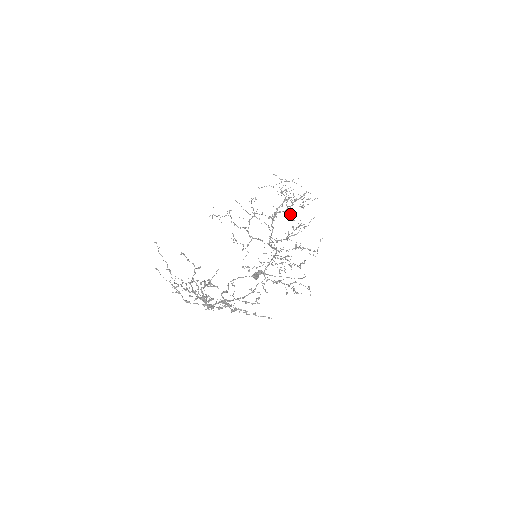
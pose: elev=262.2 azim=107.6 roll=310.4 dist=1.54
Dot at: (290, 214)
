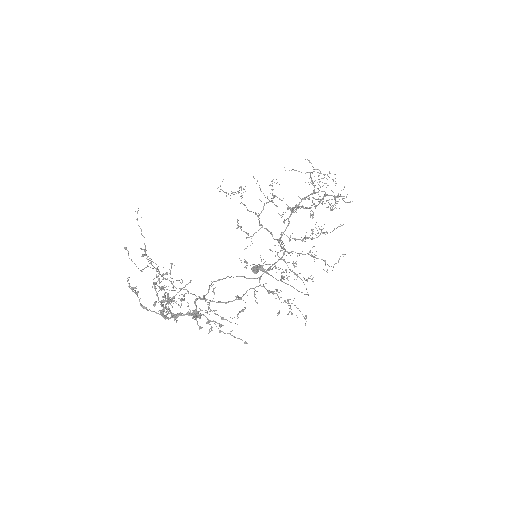
Dot at: (313, 214)
